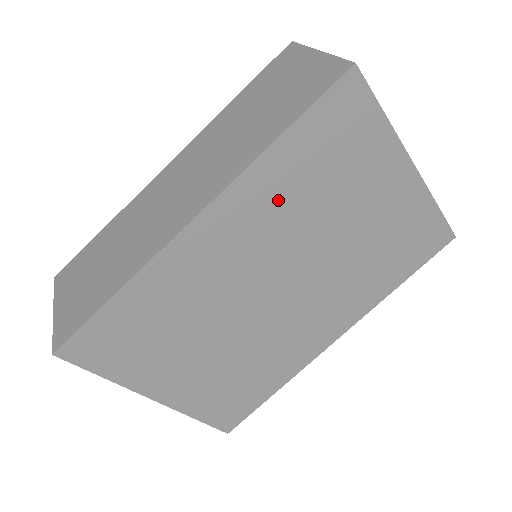
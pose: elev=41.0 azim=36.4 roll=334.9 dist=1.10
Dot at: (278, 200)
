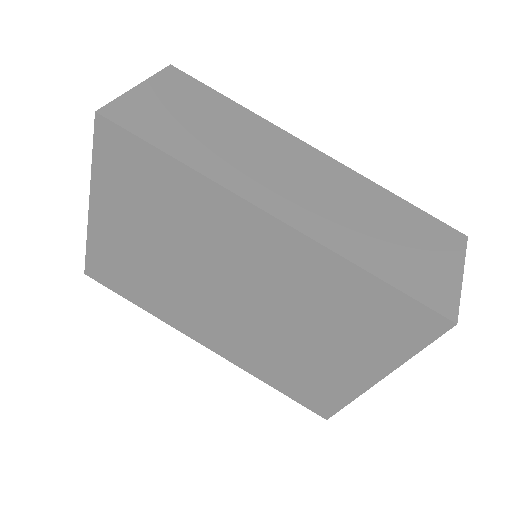
Dot at: (313, 282)
